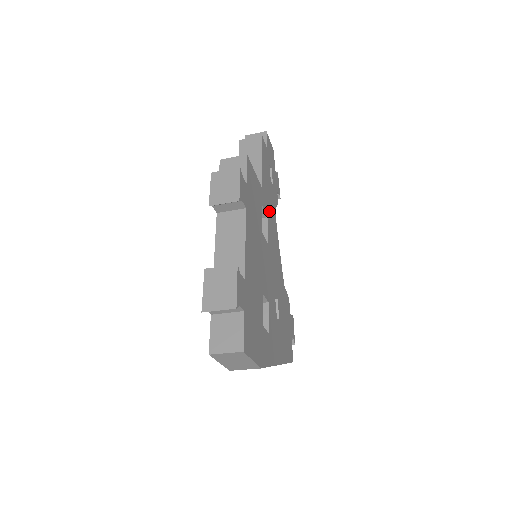
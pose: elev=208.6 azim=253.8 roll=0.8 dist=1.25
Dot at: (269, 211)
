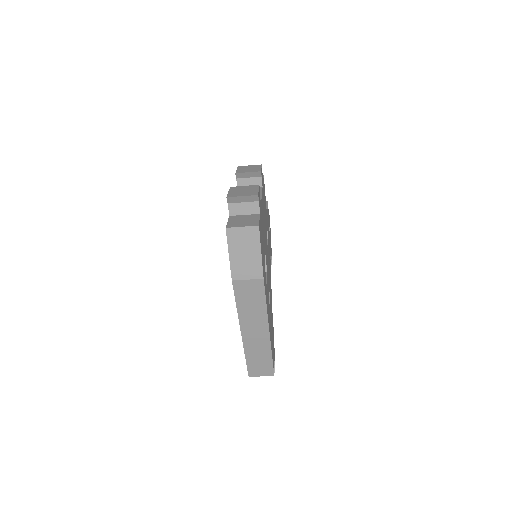
Dot at: occluded
